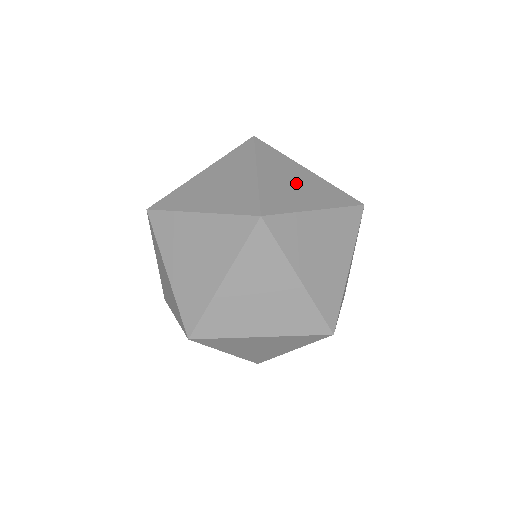
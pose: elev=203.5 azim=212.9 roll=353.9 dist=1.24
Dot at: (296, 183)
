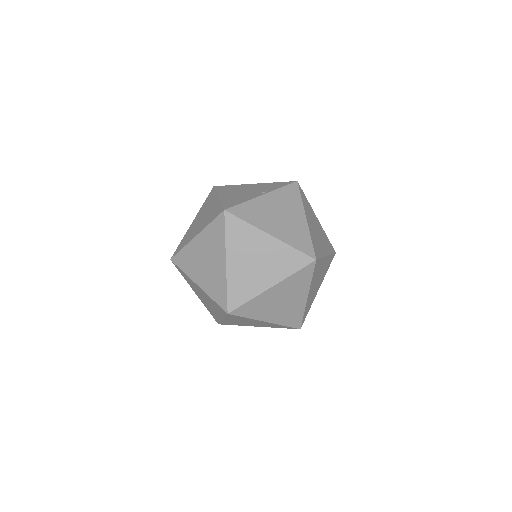
Dot at: (257, 261)
